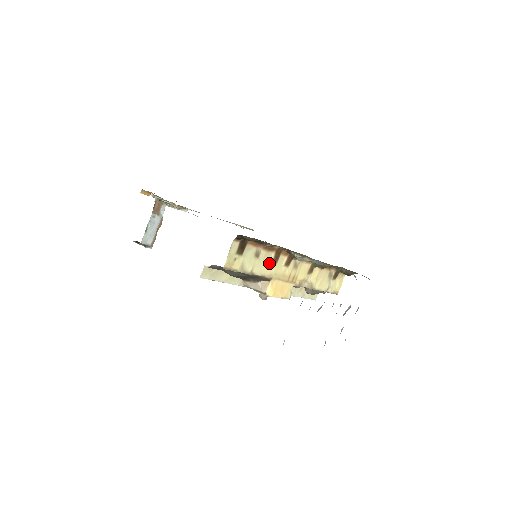
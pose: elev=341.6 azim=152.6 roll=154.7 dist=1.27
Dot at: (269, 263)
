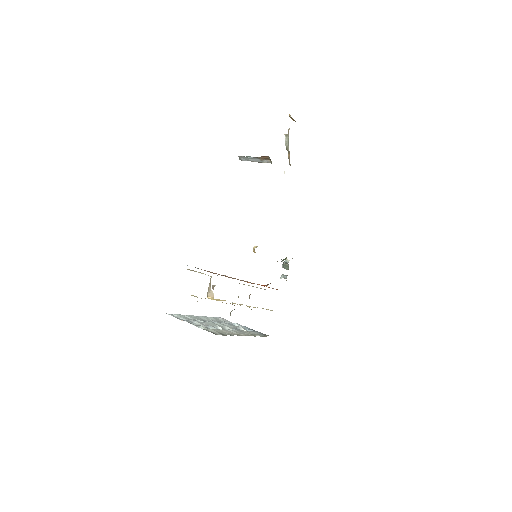
Dot at: occluded
